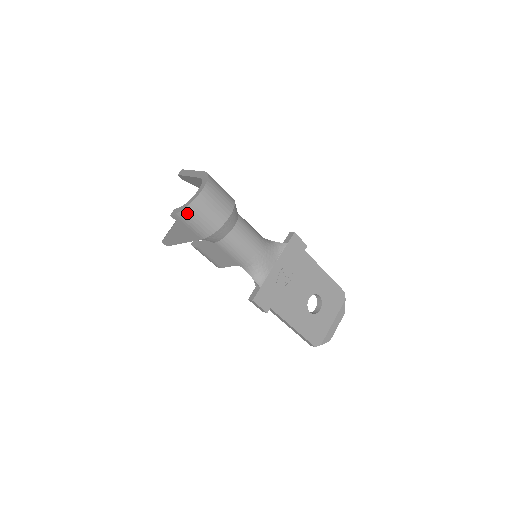
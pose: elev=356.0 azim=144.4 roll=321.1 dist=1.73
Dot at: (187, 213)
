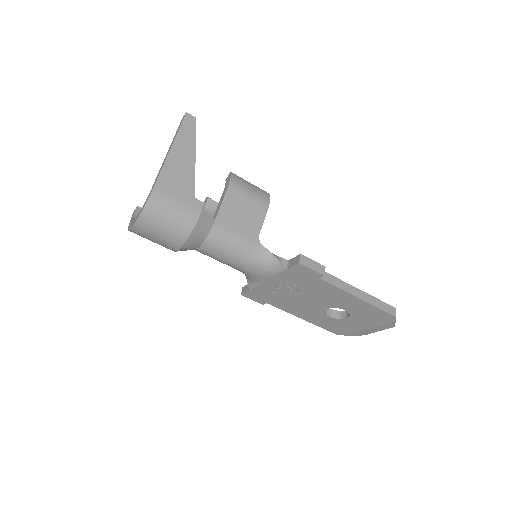
Dot at: occluded
